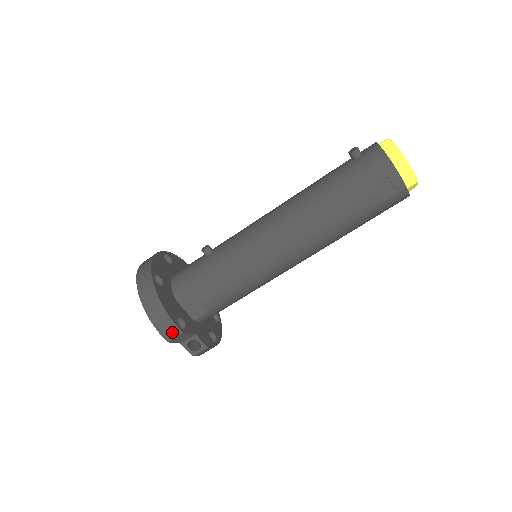
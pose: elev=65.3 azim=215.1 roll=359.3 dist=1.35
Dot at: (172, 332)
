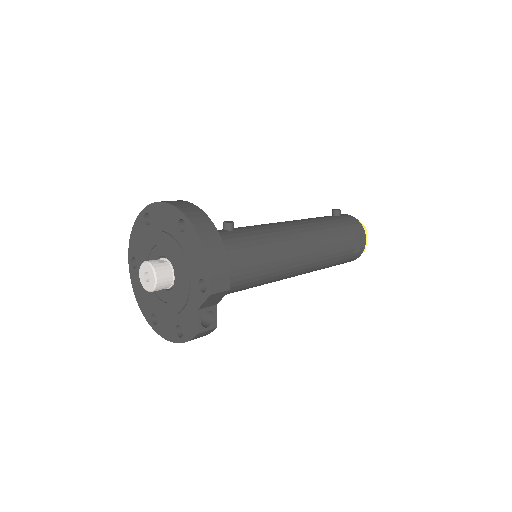
Dot at: (222, 283)
